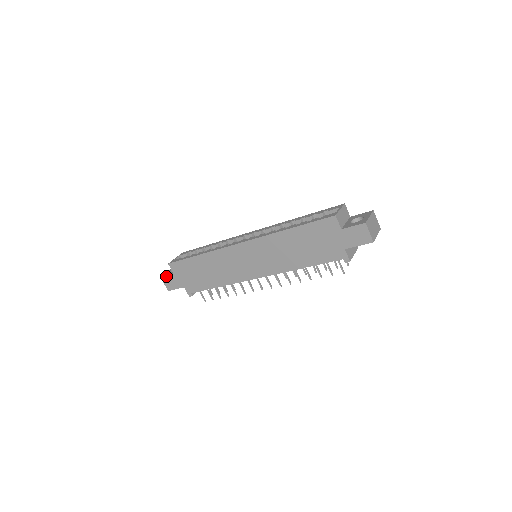
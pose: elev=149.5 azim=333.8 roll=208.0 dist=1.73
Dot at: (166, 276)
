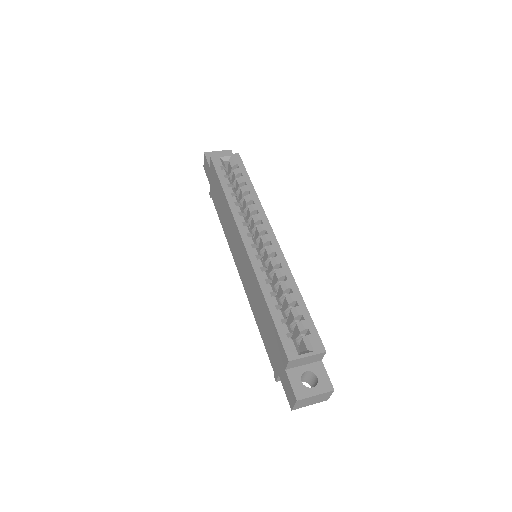
Dot at: (206, 159)
